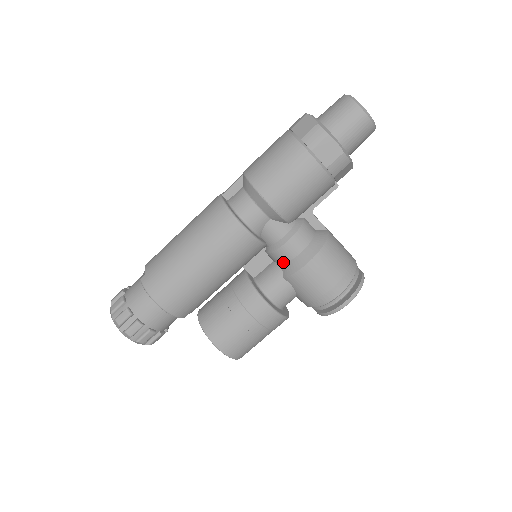
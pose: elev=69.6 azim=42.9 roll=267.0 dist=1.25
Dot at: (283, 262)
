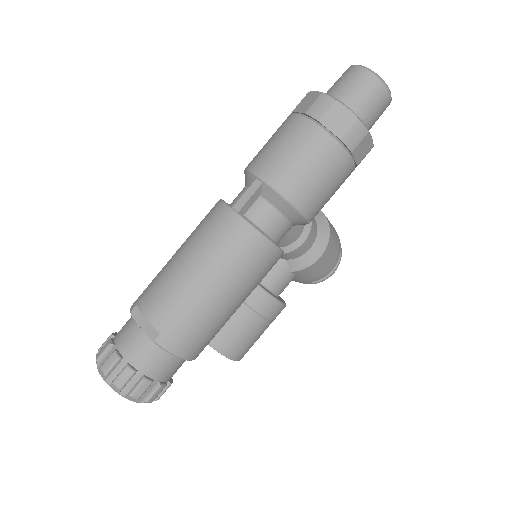
Dot at: (291, 258)
